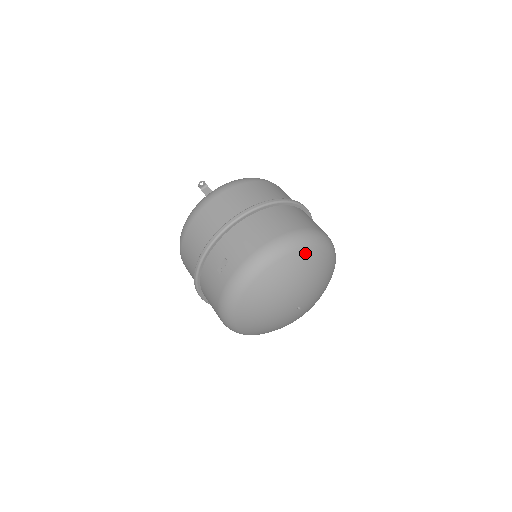
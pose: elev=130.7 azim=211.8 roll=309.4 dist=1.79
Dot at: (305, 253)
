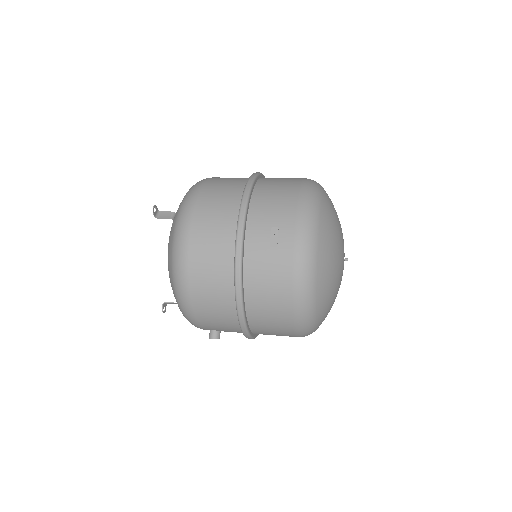
Dot at: (326, 193)
